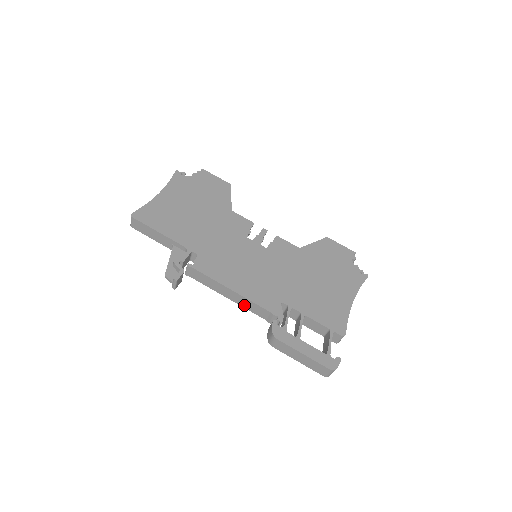
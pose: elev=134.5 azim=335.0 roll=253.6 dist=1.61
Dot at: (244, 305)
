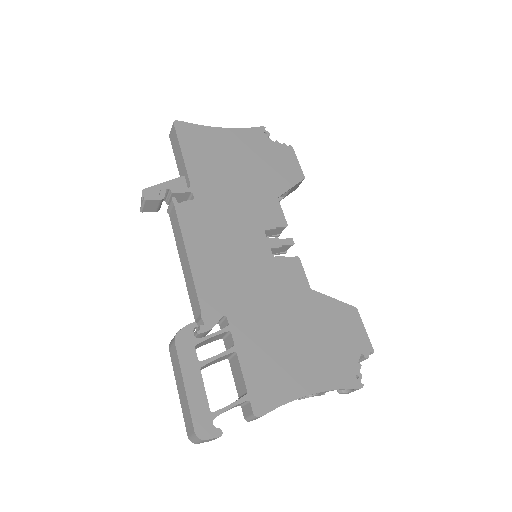
Dot at: (188, 285)
